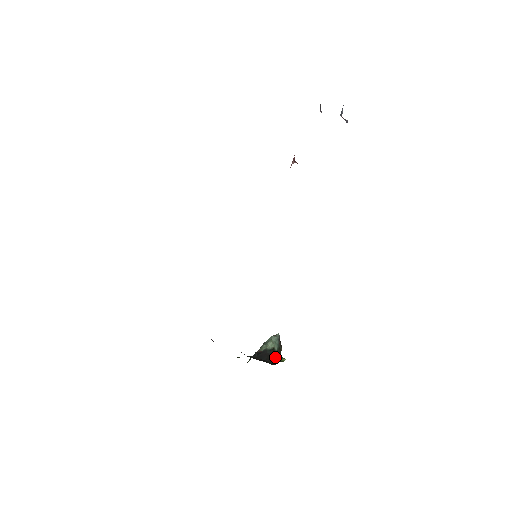
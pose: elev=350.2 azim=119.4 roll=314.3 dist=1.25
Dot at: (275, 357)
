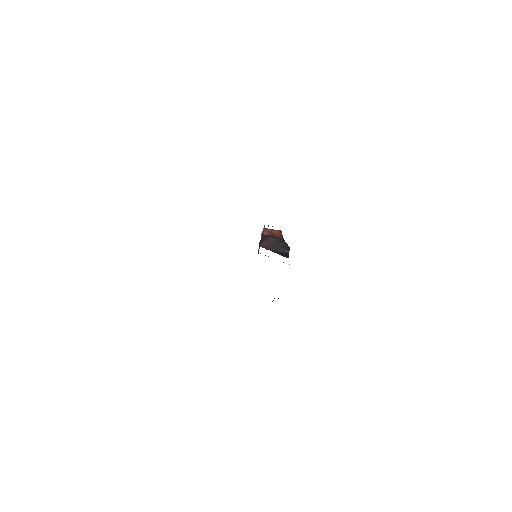
Dot at: occluded
